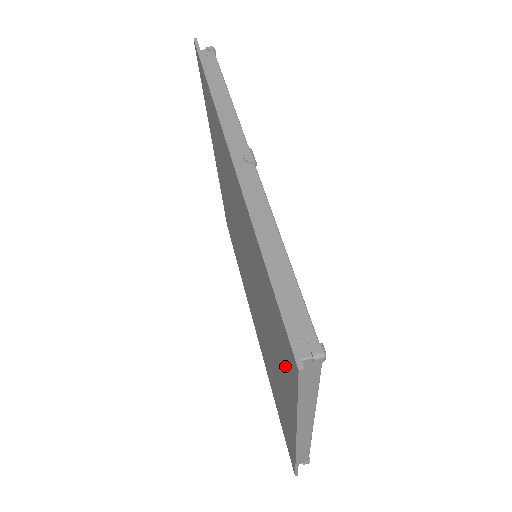
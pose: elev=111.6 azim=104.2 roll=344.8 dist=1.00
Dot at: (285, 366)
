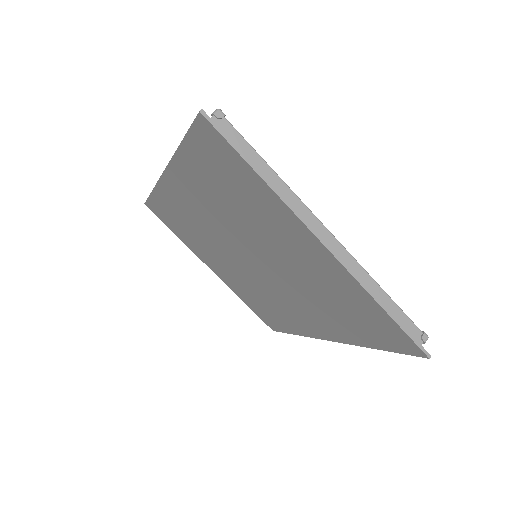
Dot at: (241, 177)
